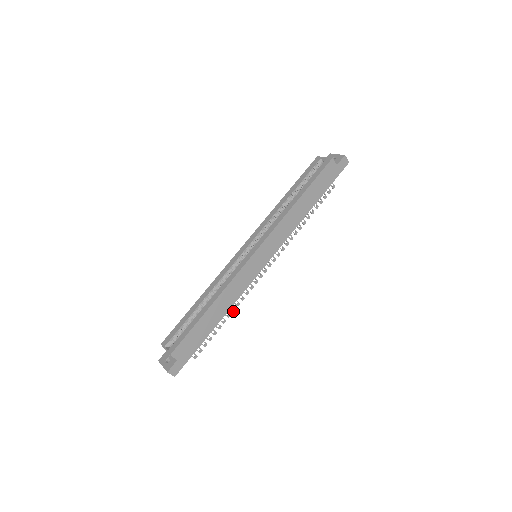
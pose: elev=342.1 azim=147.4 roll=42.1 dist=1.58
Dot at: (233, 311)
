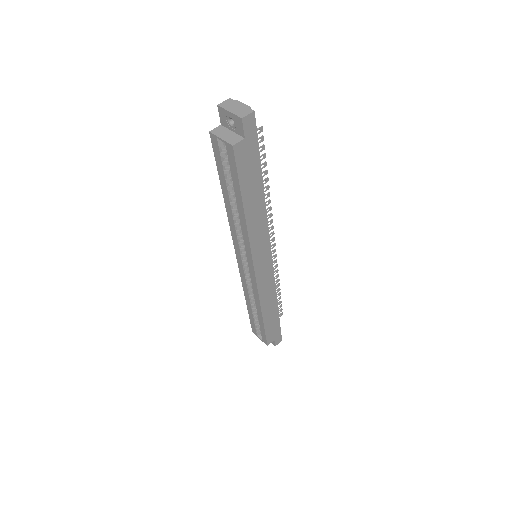
Dot at: (278, 281)
